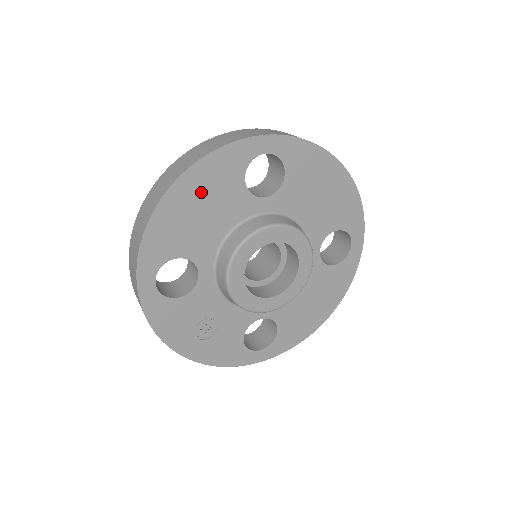
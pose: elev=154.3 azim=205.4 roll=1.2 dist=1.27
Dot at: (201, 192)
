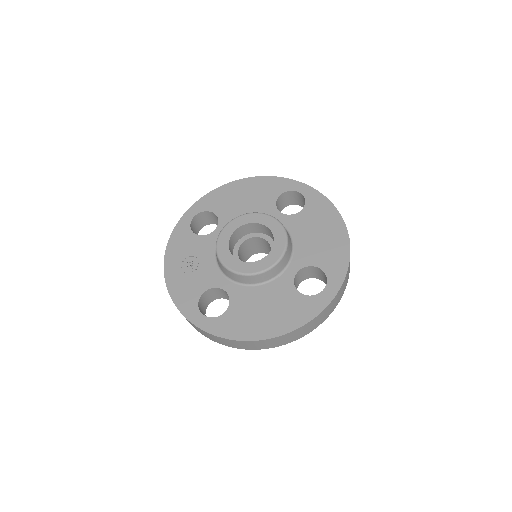
Dot at: (252, 190)
